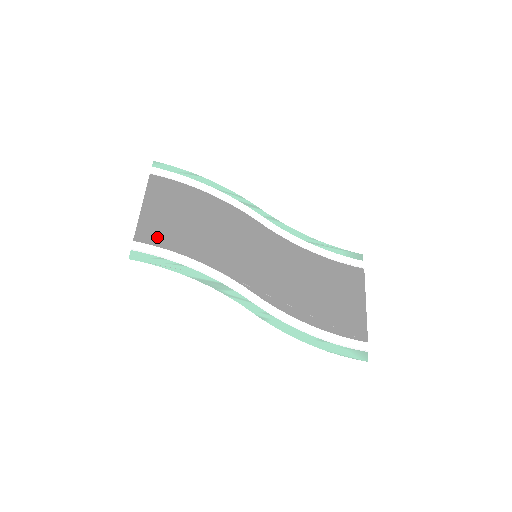
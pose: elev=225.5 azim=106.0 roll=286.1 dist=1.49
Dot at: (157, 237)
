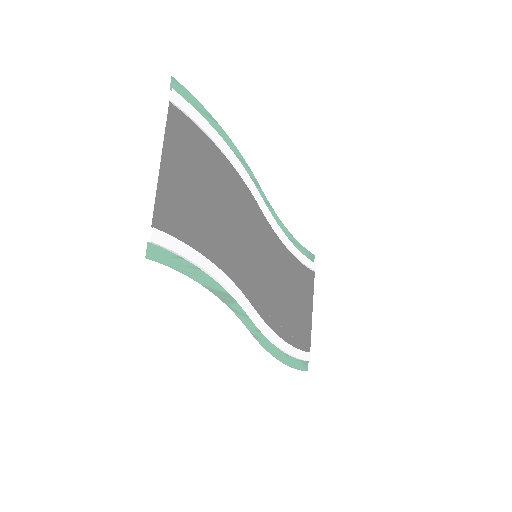
Dot at: (177, 222)
